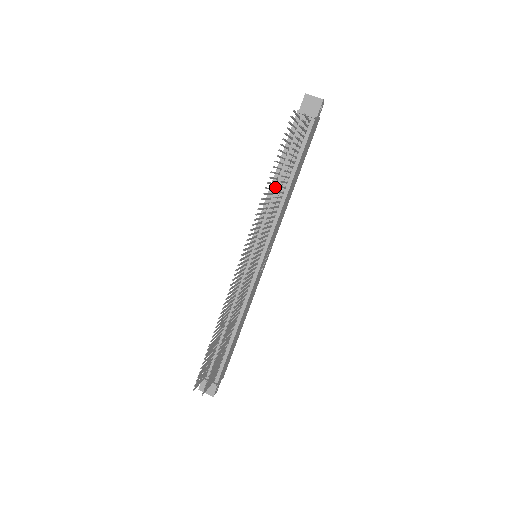
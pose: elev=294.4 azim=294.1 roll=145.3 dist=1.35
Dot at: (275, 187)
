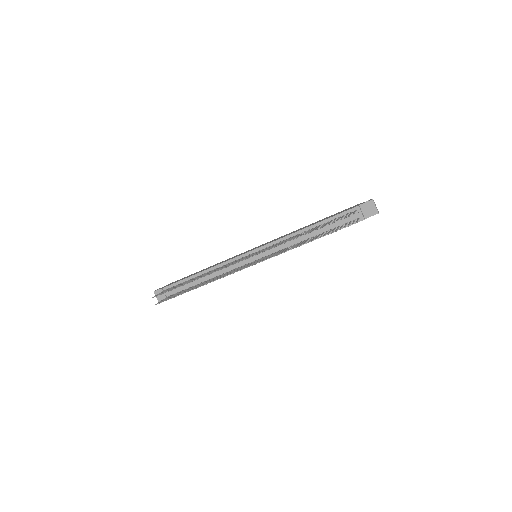
Dot at: (304, 233)
